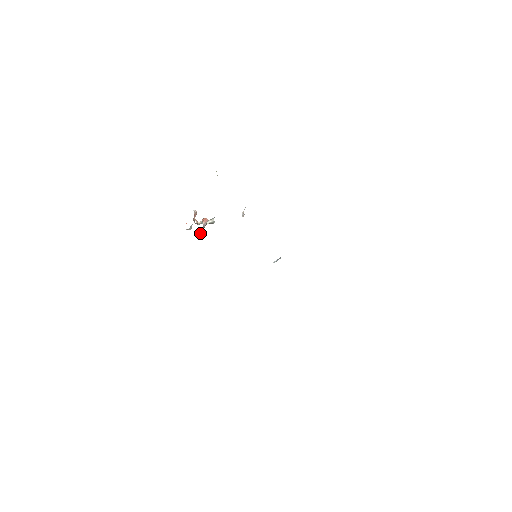
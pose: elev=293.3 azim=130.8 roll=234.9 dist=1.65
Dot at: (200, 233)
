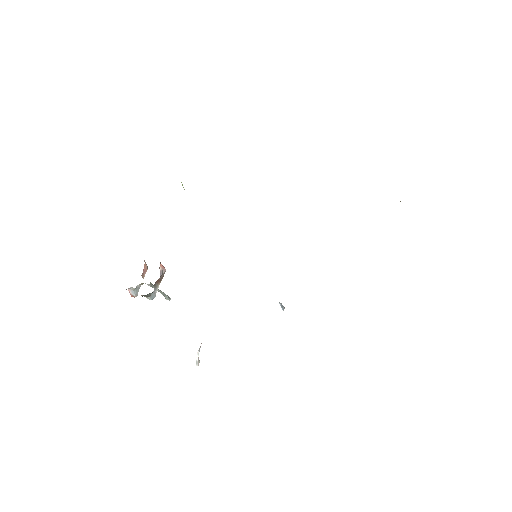
Dot at: (154, 288)
